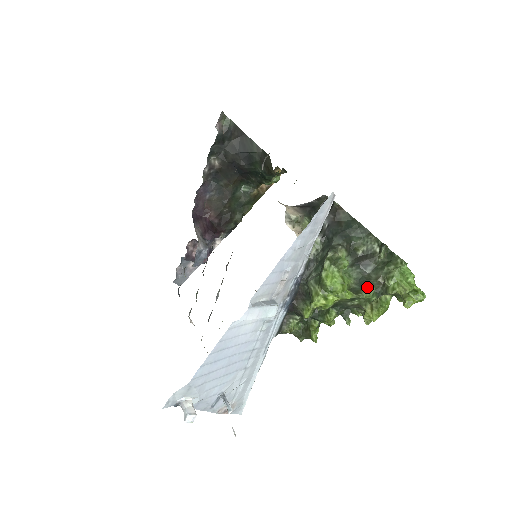
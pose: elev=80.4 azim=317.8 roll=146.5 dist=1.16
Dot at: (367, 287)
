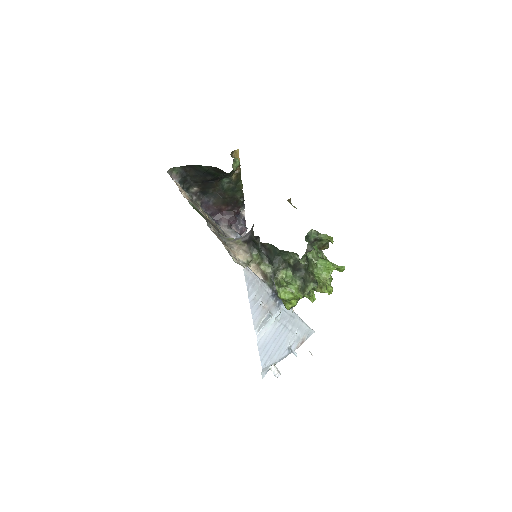
Dot at: (307, 285)
